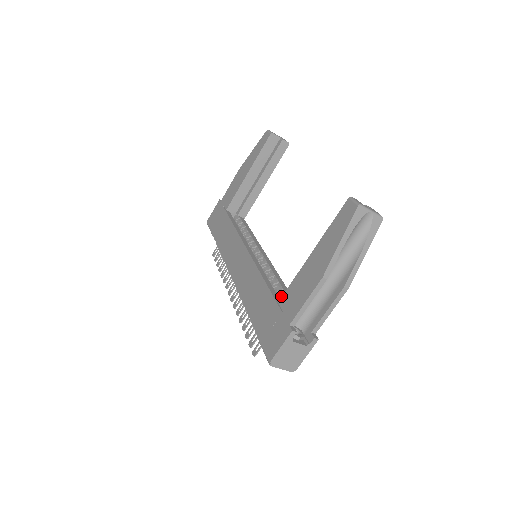
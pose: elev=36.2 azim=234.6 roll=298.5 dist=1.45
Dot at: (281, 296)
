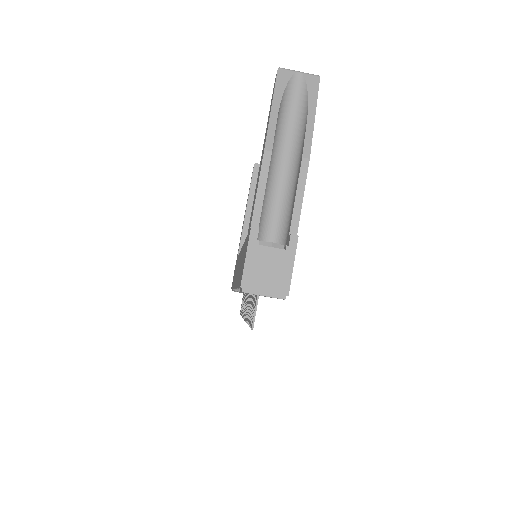
Dot at: occluded
